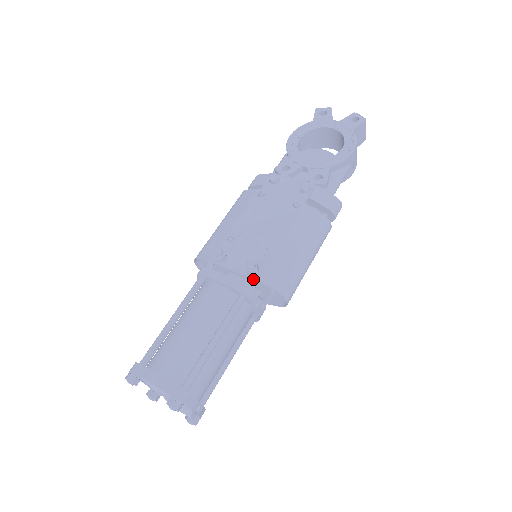
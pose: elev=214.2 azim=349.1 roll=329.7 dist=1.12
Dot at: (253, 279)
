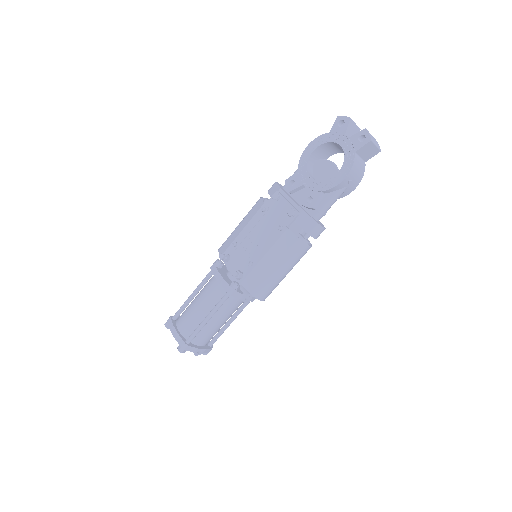
Dot at: (238, 282)
